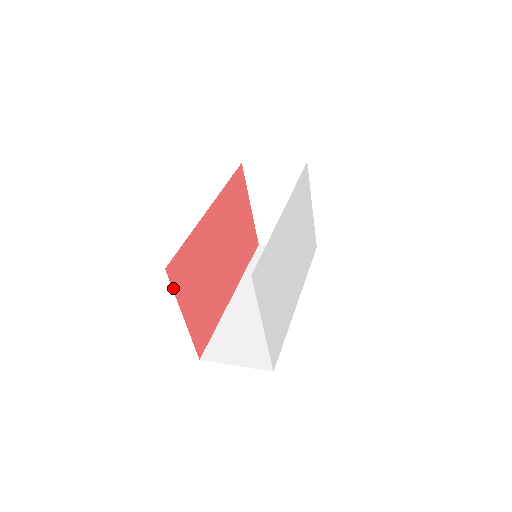
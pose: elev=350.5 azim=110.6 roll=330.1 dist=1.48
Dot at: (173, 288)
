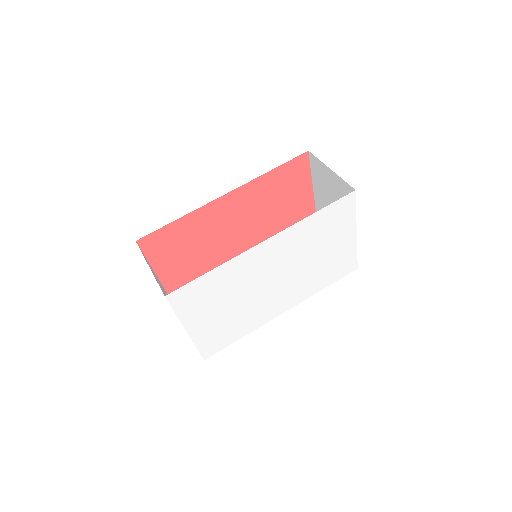
Dot at: (146, 255)
